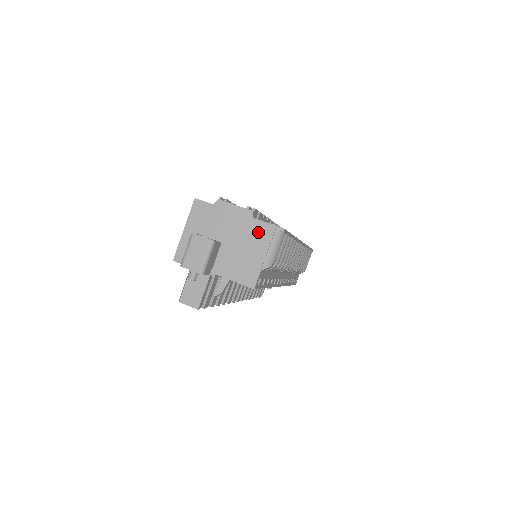
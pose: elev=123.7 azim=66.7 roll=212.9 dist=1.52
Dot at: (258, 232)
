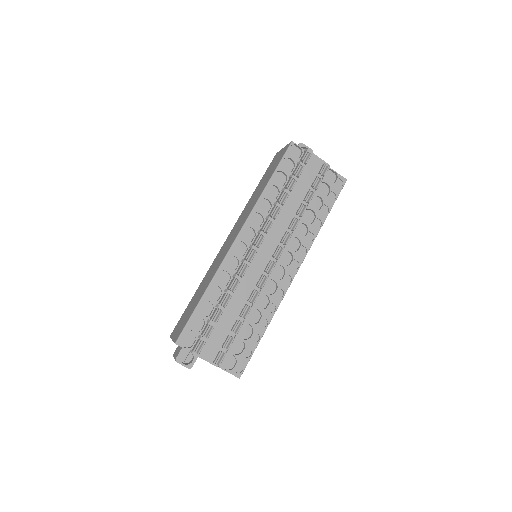
Dot at: occluded
